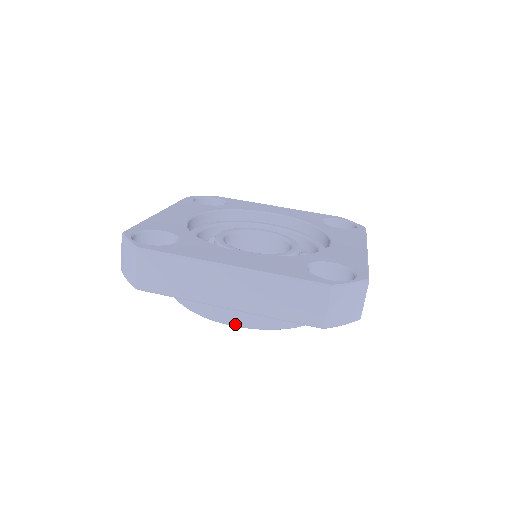
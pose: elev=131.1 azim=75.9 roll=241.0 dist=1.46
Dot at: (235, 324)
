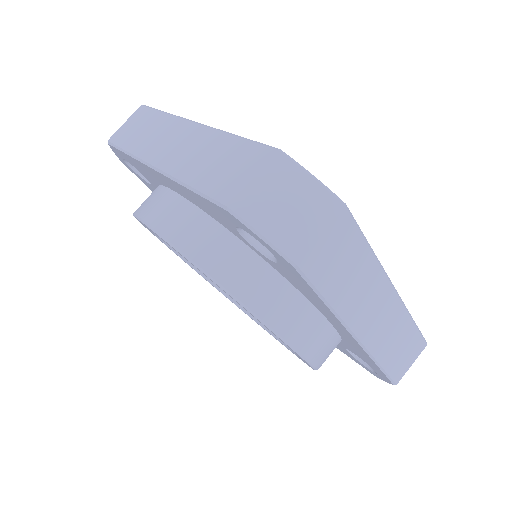
Dot at: (152, 224)
